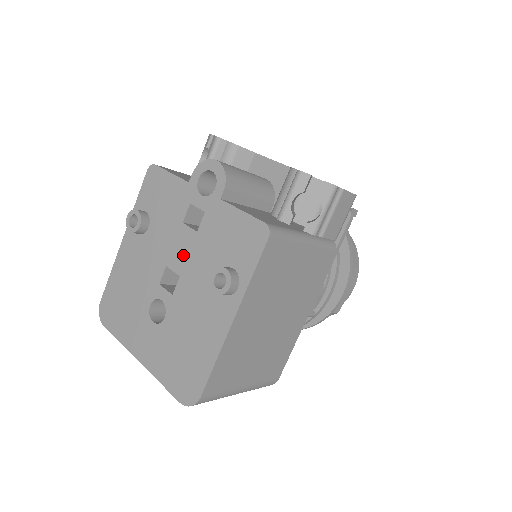
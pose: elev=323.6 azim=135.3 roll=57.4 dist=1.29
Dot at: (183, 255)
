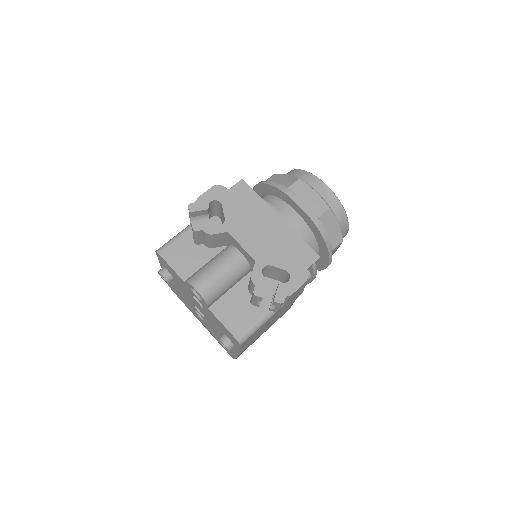
Dot at: (200, 309)
